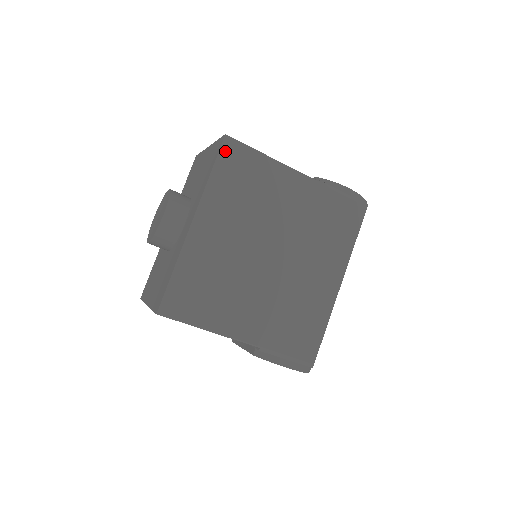
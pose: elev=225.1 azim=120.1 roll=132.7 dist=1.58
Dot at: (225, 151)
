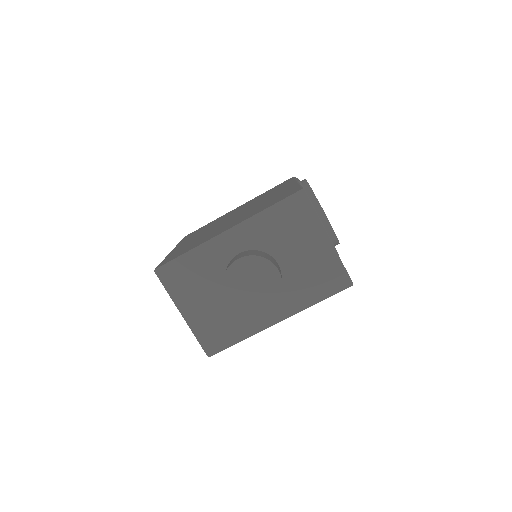
Dot at: (340, 290)
